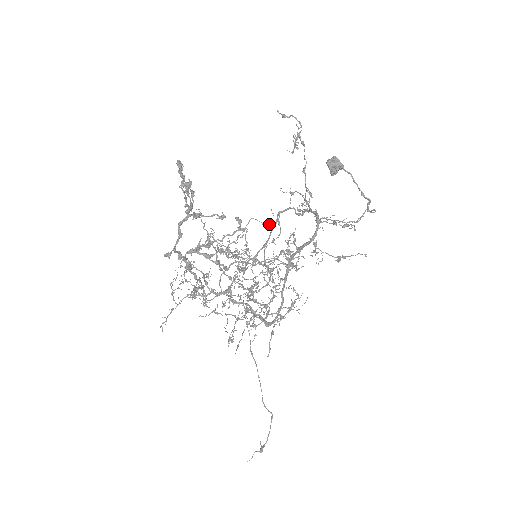
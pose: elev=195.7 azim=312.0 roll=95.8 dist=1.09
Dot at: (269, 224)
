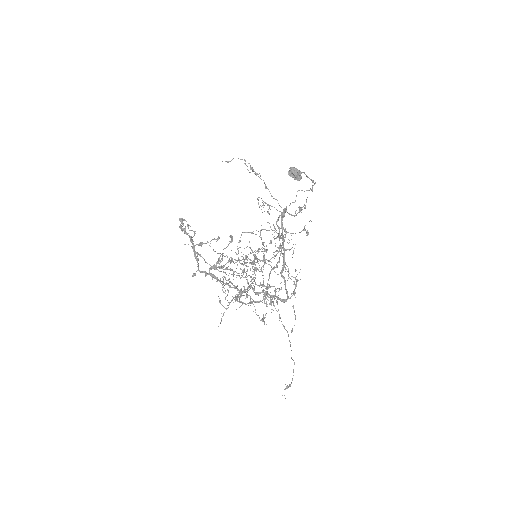
Dot at: occluded
